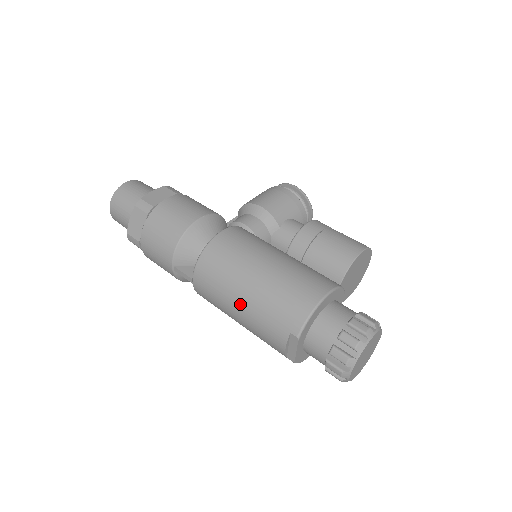
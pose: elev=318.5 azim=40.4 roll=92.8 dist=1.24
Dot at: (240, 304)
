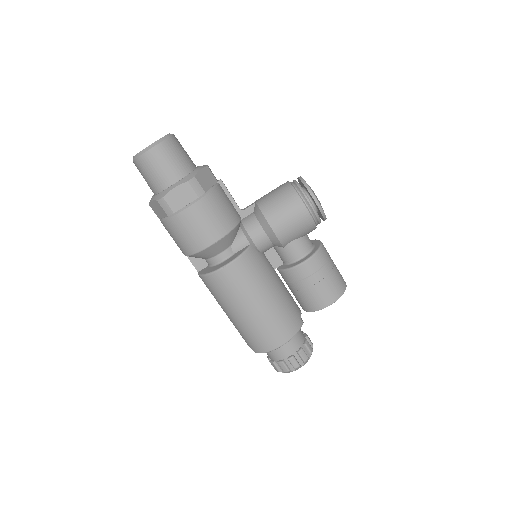
Dot at: (226, 314)
